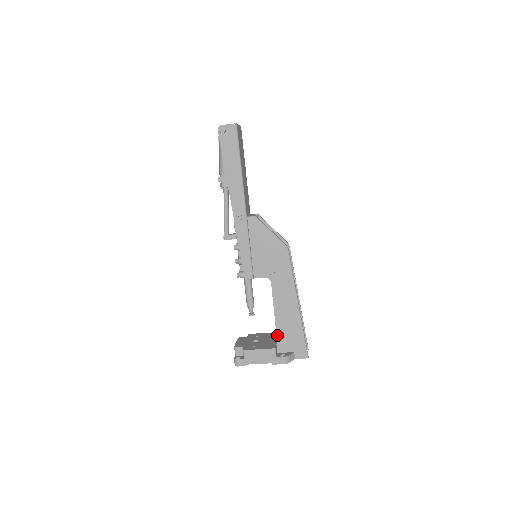
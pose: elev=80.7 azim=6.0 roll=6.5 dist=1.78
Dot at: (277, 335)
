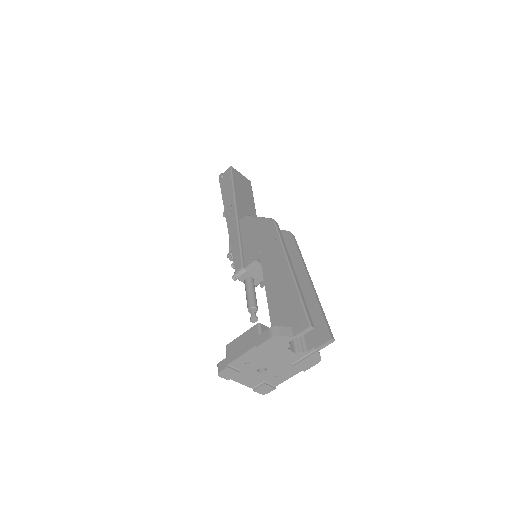
Dot at: (270, 316)
